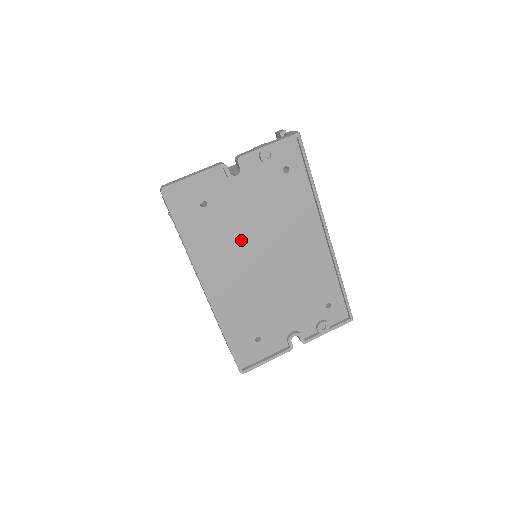
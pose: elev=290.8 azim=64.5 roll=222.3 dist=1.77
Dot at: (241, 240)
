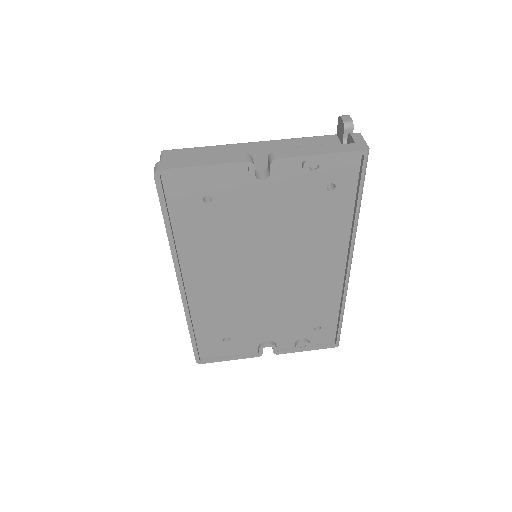
Dot at: (242, 248)
